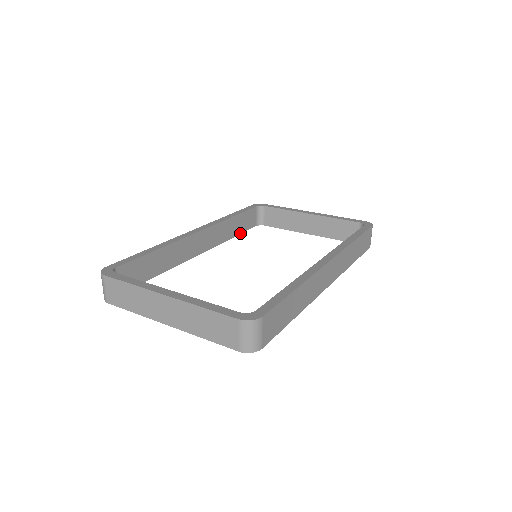
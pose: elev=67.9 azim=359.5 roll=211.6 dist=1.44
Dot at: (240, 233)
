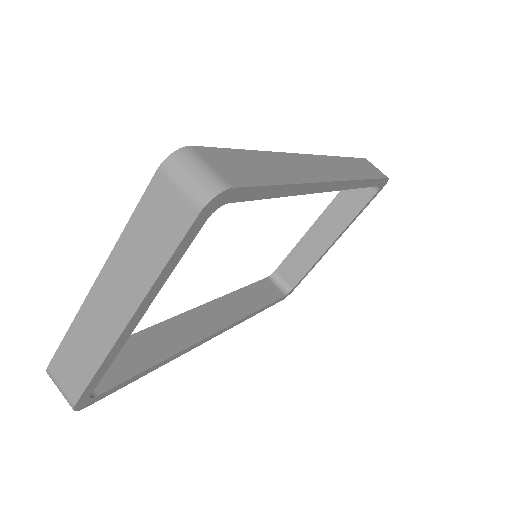
Dot at: (266, 305)
